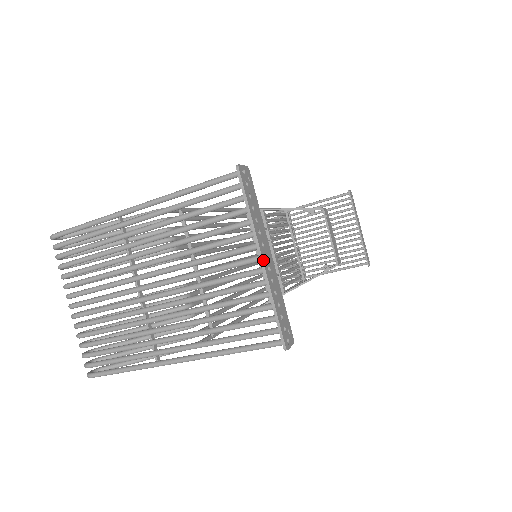
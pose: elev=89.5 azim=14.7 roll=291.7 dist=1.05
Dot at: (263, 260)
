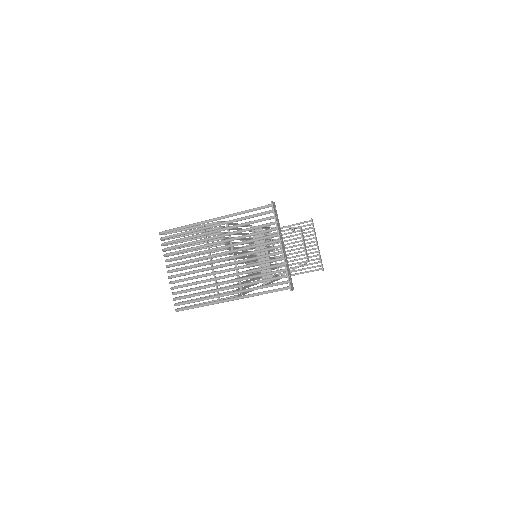
Dot at: (282, 247)
